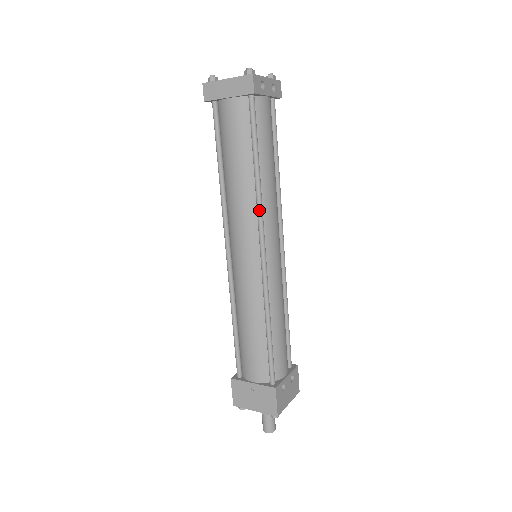
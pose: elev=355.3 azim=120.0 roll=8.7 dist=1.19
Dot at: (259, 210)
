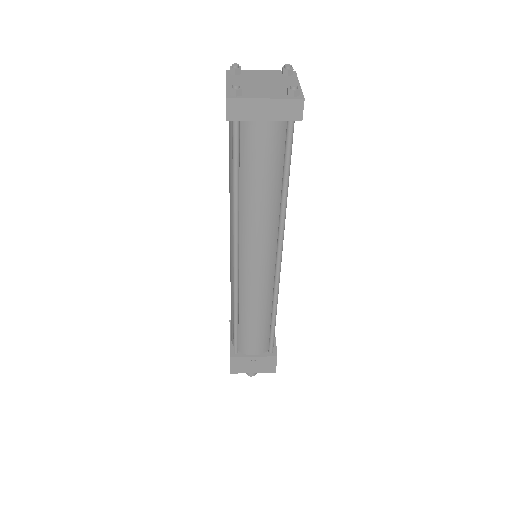
Dot at: (282, 230)
